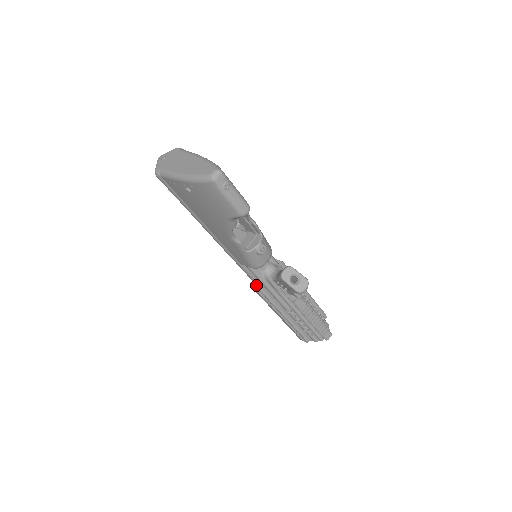
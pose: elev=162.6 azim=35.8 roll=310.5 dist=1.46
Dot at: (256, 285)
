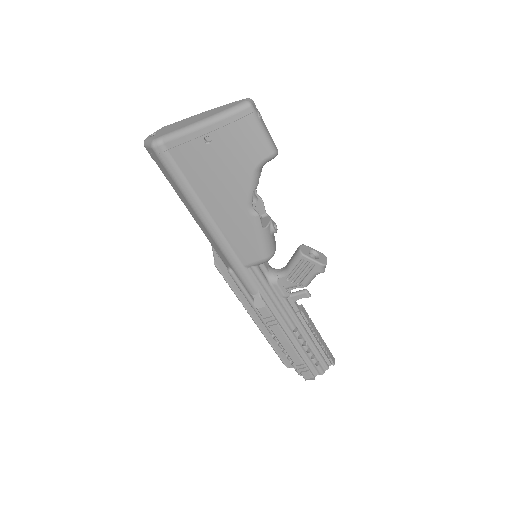
Dot at: (260, 298)
